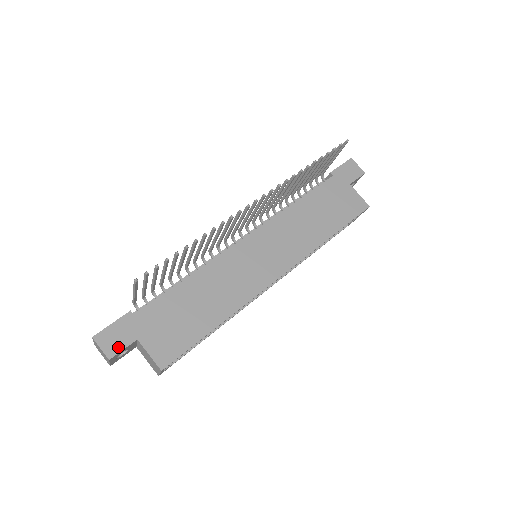
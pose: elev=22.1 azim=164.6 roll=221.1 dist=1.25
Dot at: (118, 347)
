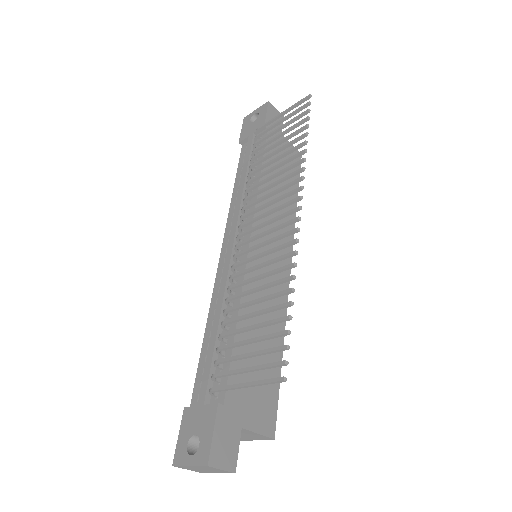
Dot at: (233, 452)
